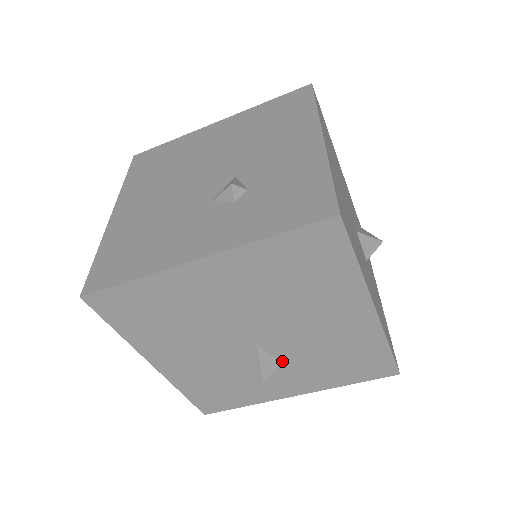
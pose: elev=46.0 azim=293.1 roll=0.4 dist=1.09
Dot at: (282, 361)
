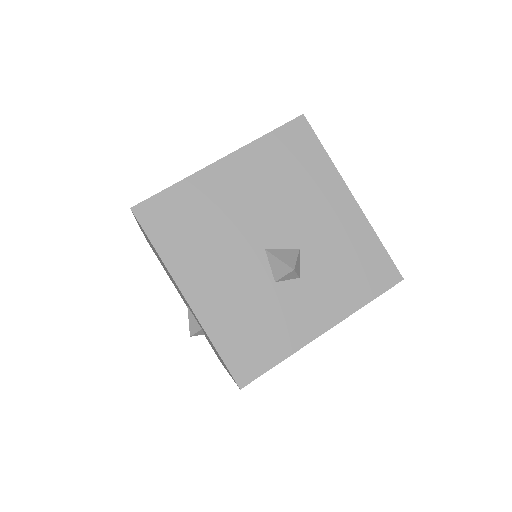
Dot at: occluded
